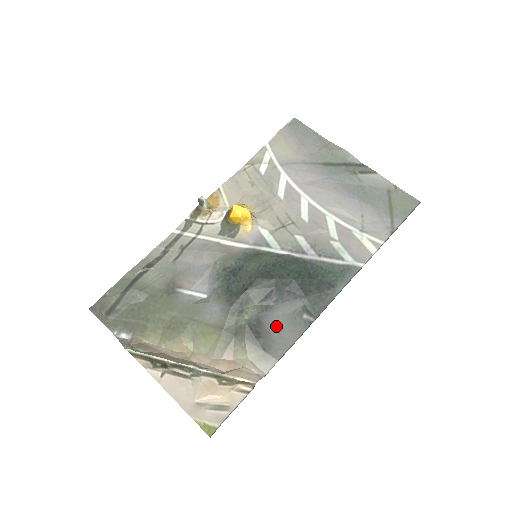
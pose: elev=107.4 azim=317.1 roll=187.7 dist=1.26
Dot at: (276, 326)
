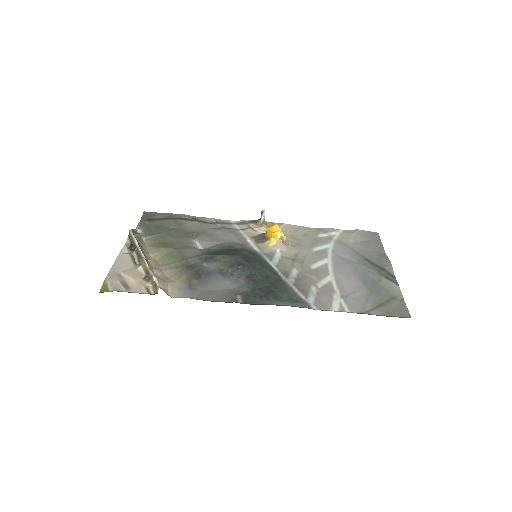
Dot at: (215, 286)
